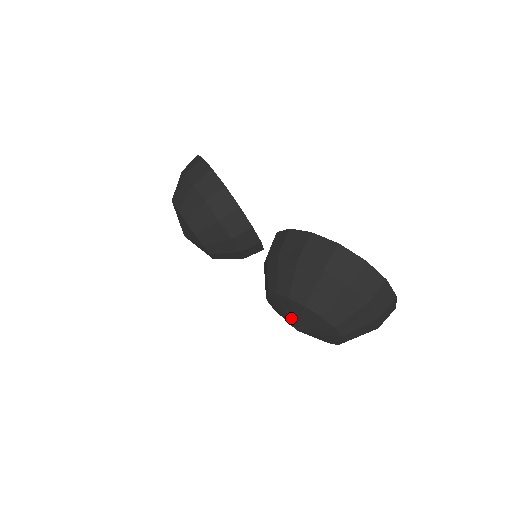
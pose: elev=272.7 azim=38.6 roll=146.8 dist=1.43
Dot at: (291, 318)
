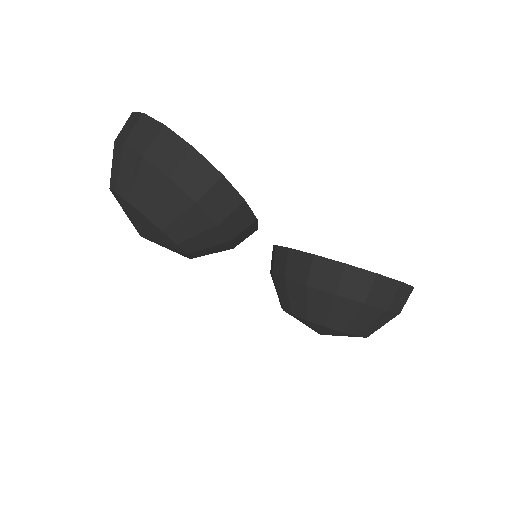
Dot at: (324, 333)
